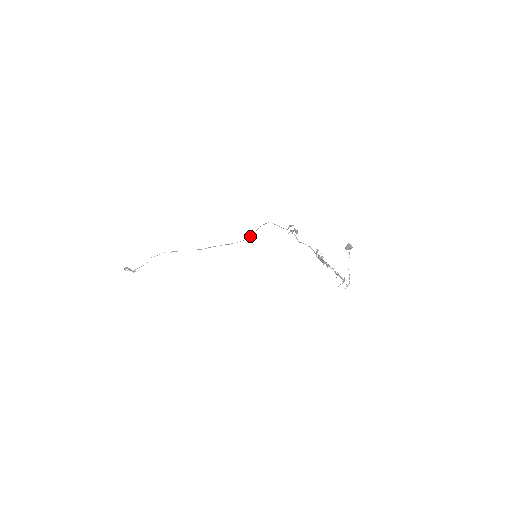
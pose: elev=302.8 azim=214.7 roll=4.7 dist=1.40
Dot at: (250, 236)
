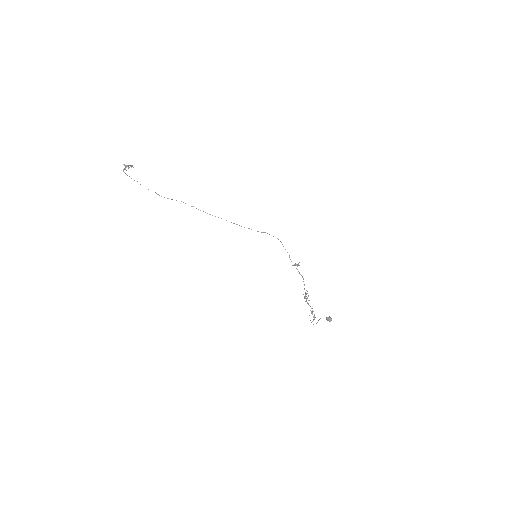
Dot at: (258, 231)
